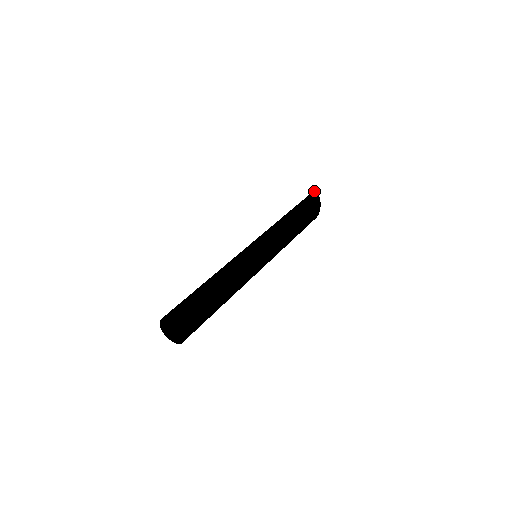
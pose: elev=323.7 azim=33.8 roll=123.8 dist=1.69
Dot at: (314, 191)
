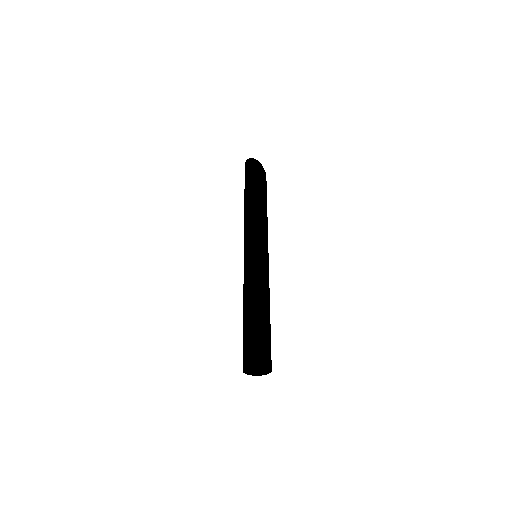
Dot at: (251, 158)
